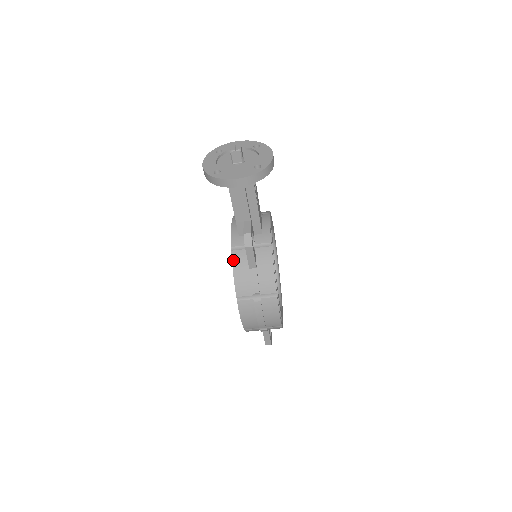
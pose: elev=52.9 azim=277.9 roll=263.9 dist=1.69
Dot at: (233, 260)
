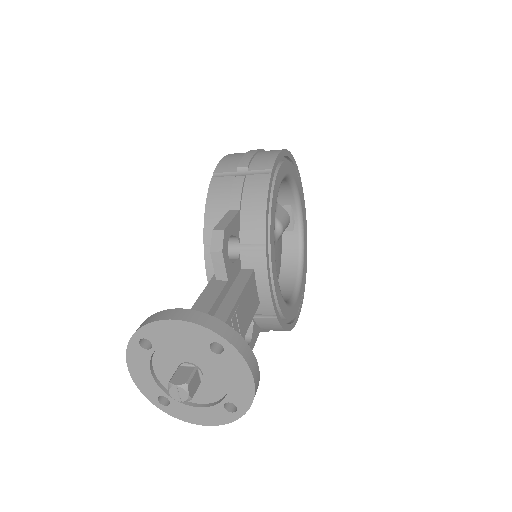
Dot at: occluded
